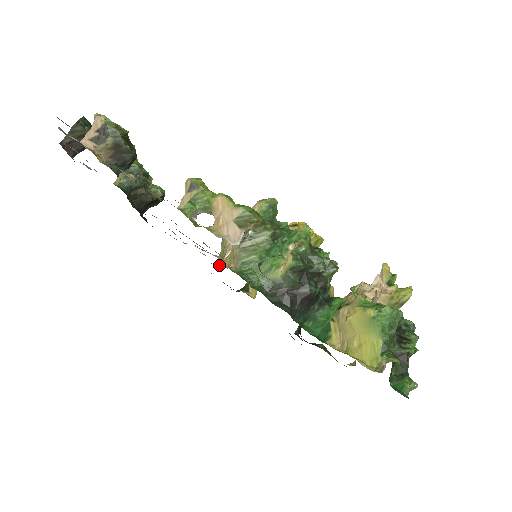
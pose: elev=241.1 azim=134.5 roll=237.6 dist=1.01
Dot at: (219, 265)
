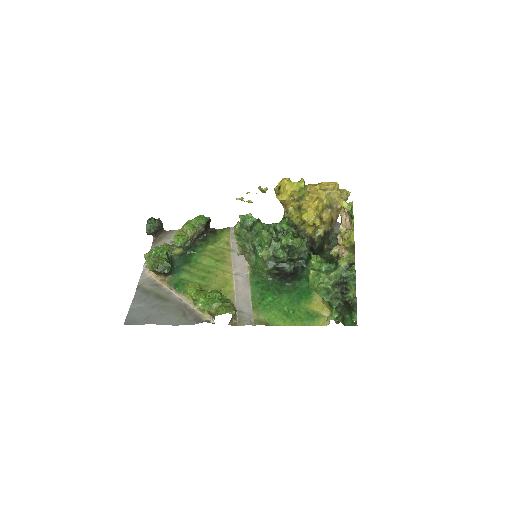
Dot at: occluded
